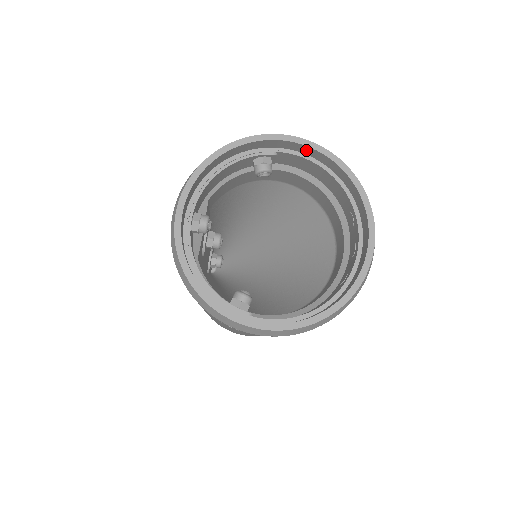
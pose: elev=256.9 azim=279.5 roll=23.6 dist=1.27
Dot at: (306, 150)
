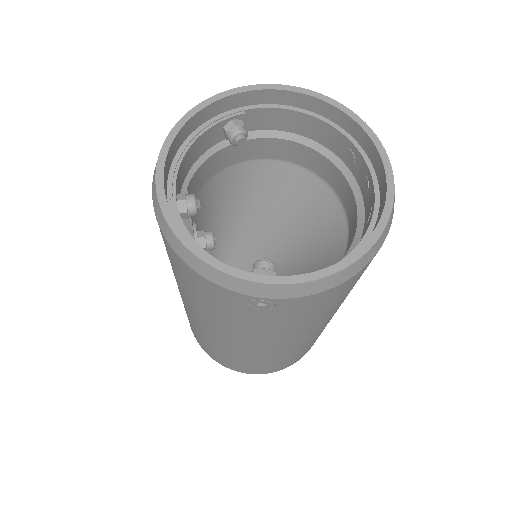
Dot at: (276, 97)
